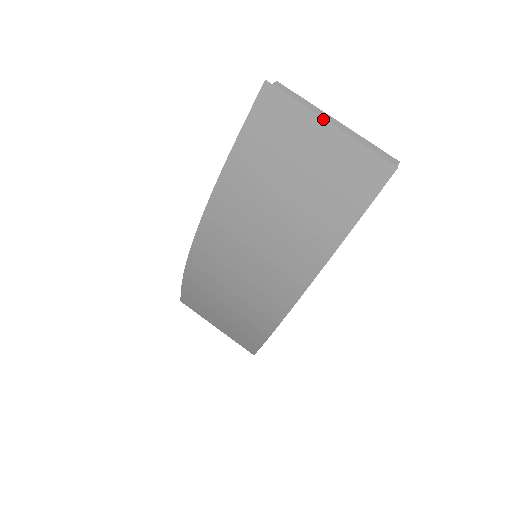
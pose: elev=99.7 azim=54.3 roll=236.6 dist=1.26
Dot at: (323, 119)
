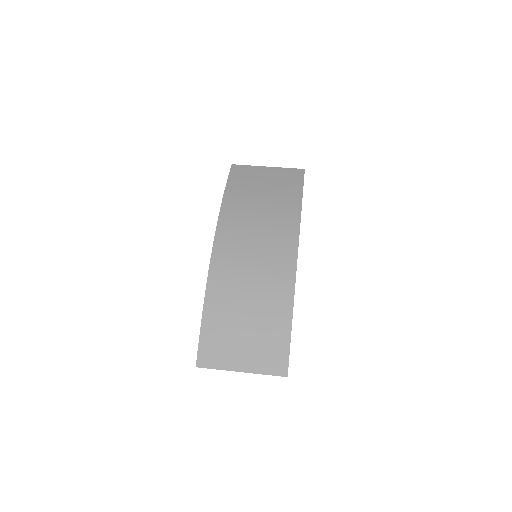
Dot at: (264, 167)
